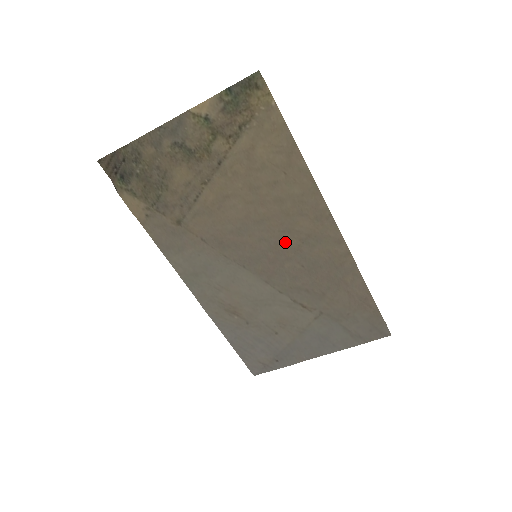
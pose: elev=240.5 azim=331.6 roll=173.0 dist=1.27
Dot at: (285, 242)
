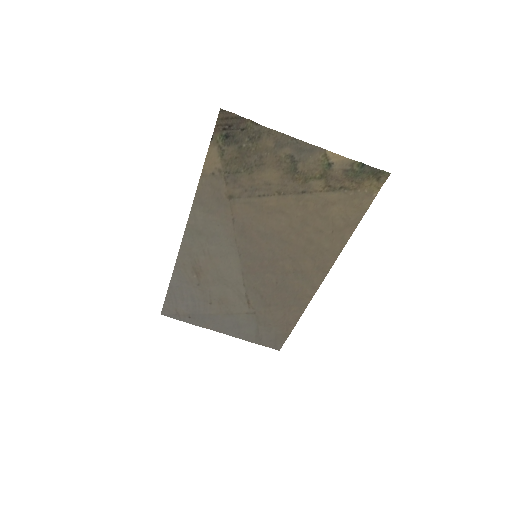
Dot at: (284, 263)
